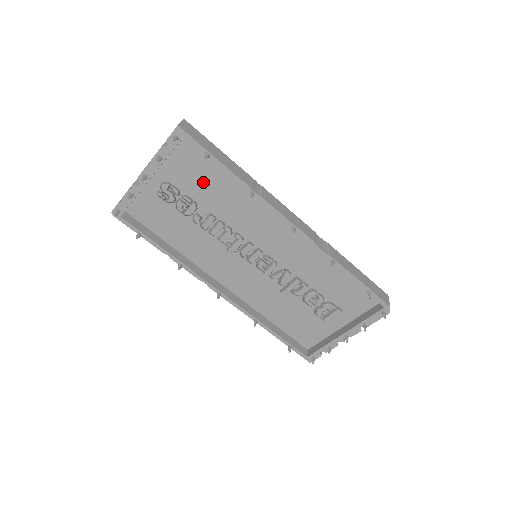
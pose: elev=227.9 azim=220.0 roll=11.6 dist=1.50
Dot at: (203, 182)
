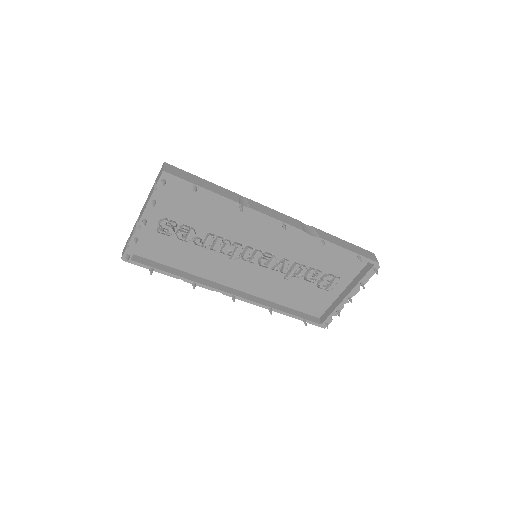
Dot at: (195, 209)
